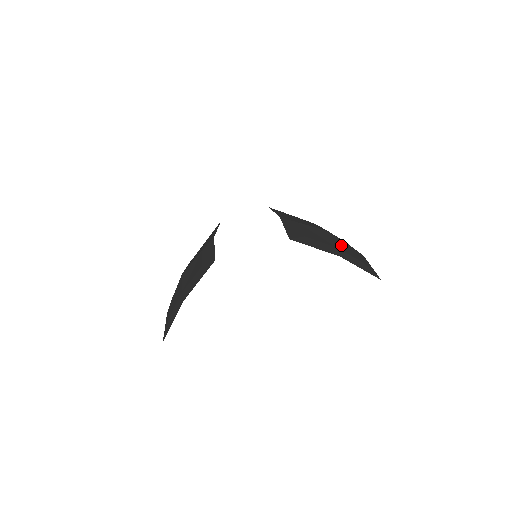
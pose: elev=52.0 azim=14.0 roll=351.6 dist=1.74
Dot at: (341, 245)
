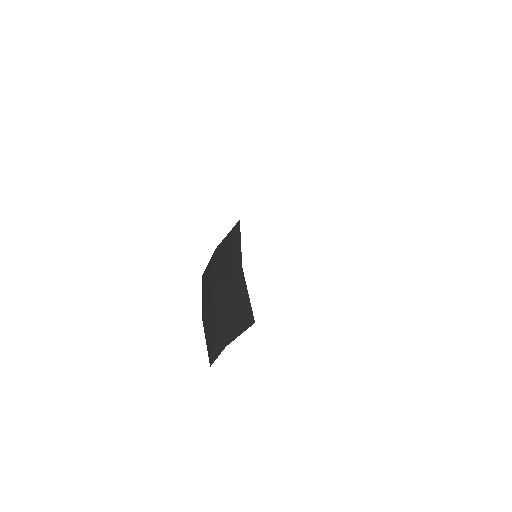
Dot at: occluded
